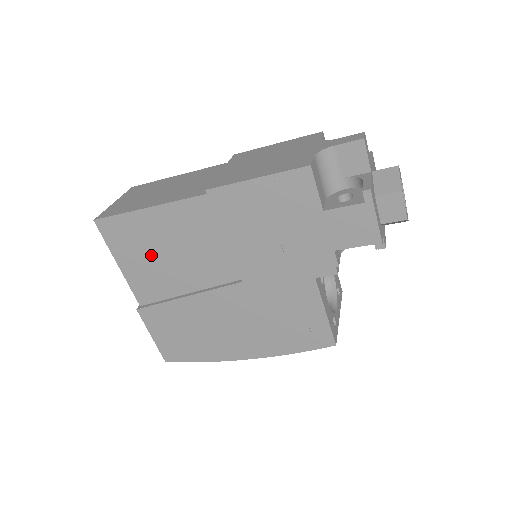
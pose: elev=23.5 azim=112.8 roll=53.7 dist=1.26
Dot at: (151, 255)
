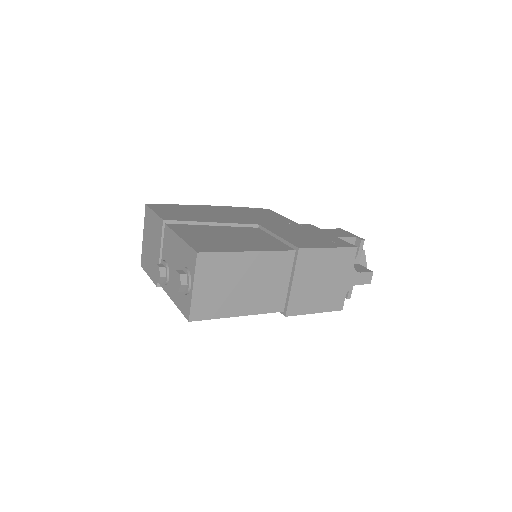
Dot at: occluded
